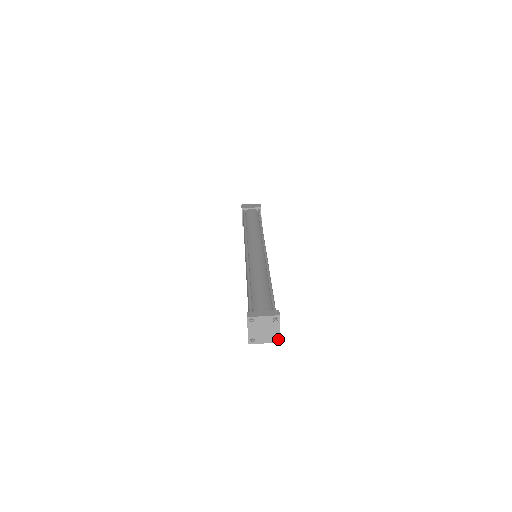
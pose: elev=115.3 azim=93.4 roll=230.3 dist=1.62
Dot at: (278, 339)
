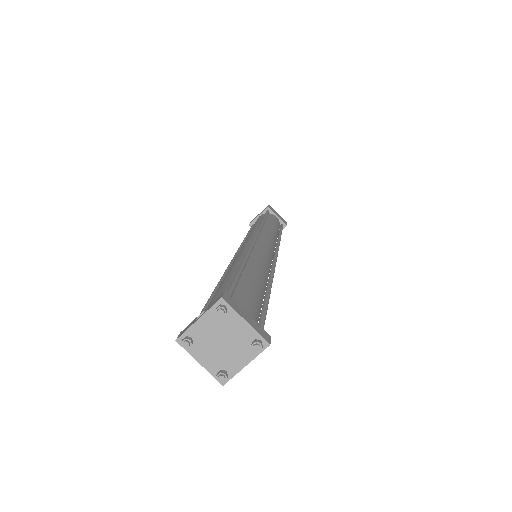
Dot at: (227, 377)
